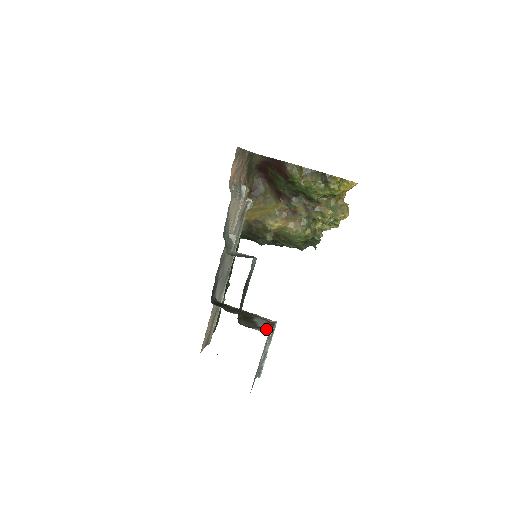
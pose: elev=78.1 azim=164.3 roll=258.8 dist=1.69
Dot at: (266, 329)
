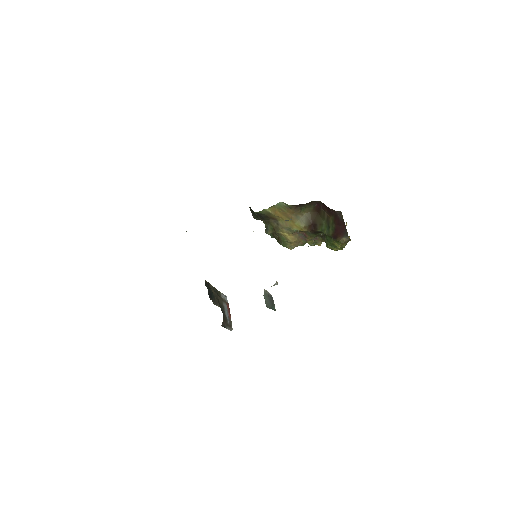
Dot at: (231, 325)
